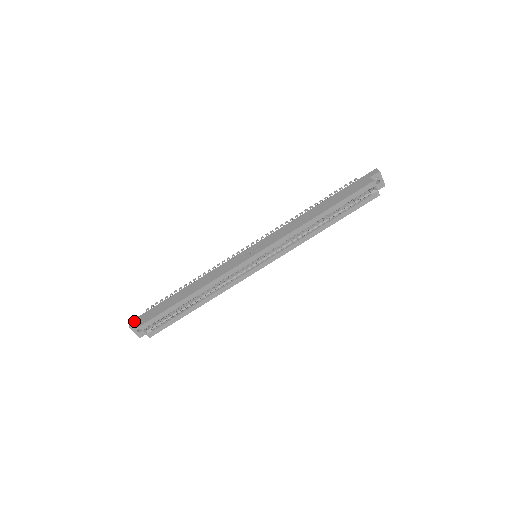
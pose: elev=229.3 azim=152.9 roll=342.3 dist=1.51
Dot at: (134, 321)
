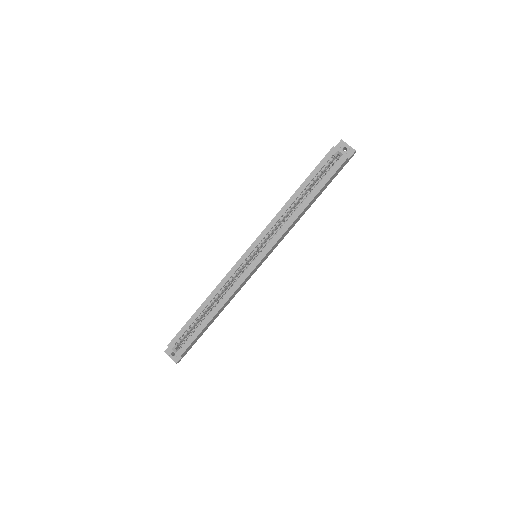
Dot at: occluded
